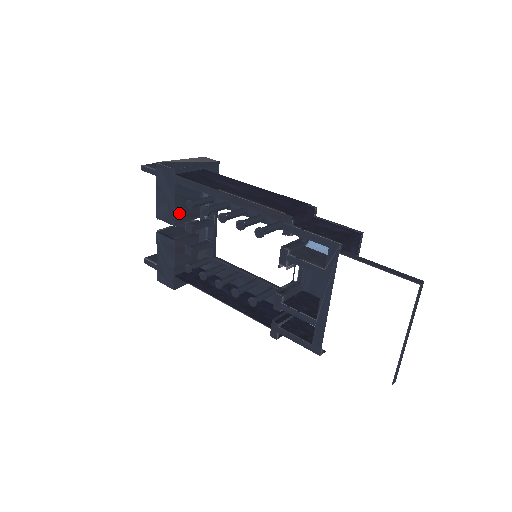
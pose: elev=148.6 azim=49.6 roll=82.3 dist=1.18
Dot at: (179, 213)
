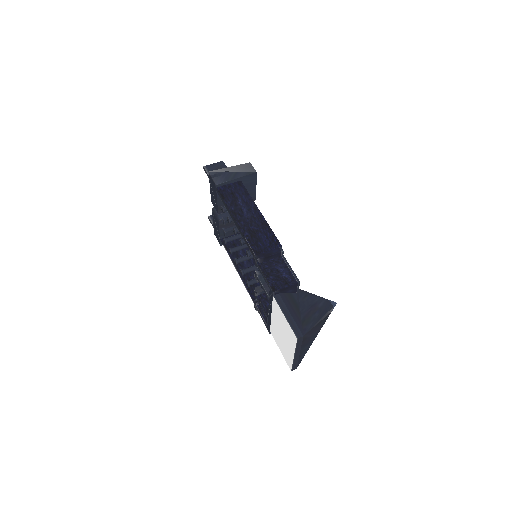
Dot at: occluded
